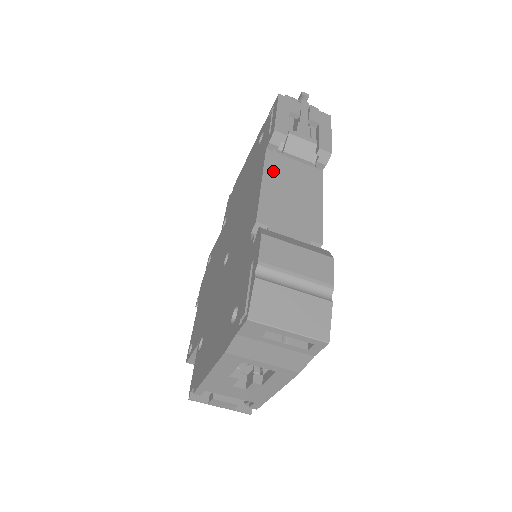
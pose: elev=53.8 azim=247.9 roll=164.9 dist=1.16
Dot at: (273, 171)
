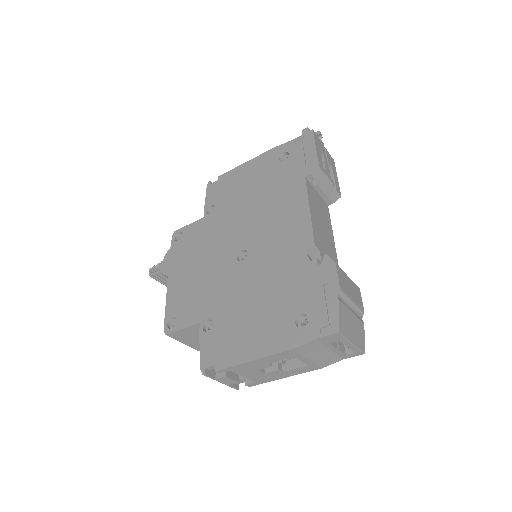
Dot at: (312, 200)
